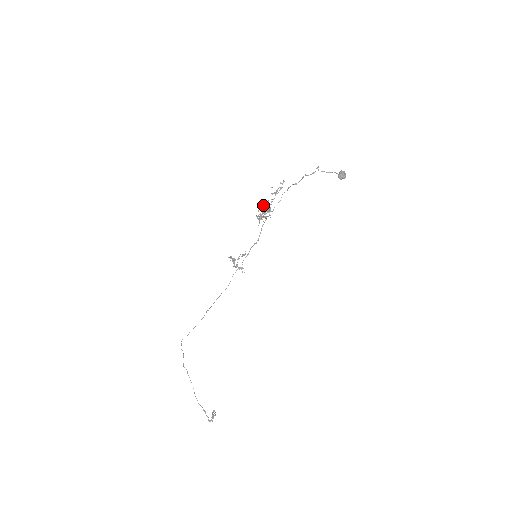
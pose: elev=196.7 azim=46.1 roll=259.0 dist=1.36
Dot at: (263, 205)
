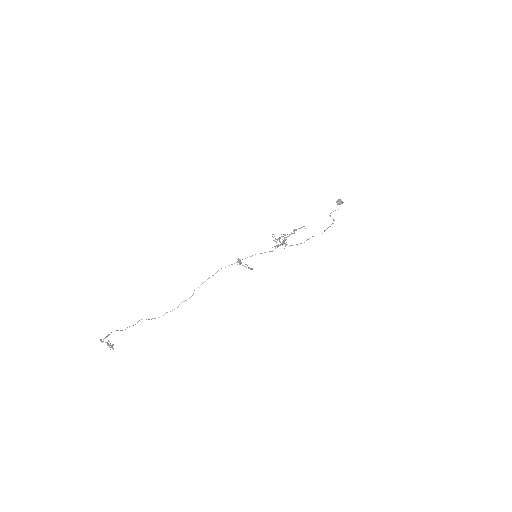
Dot at: (284, 243)
